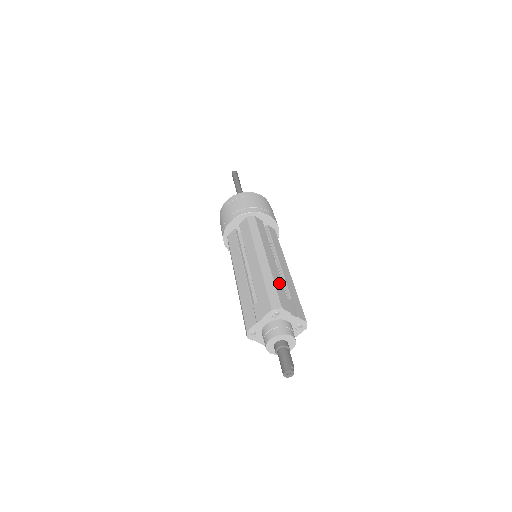
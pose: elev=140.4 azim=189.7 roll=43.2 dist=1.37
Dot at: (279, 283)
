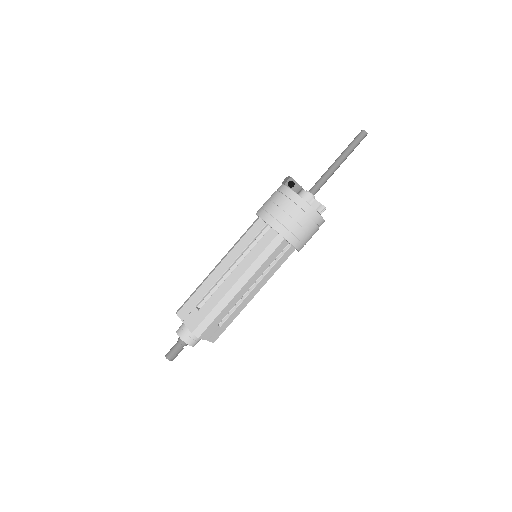
Dot at: (223, 314)
